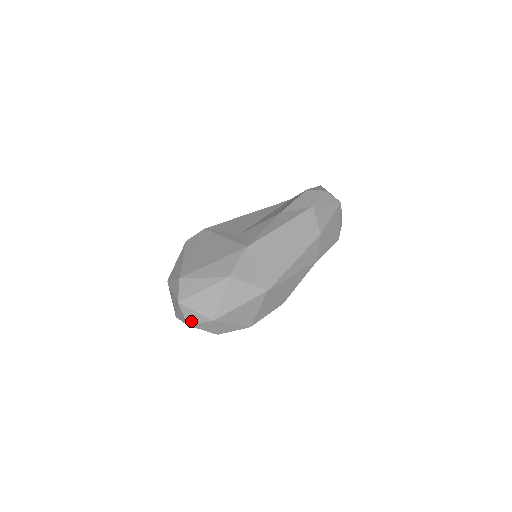
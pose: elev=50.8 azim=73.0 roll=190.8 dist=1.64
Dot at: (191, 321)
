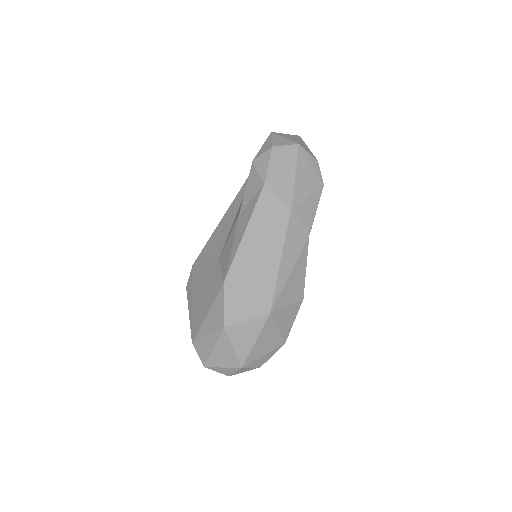
Dot at: (227, 373)
